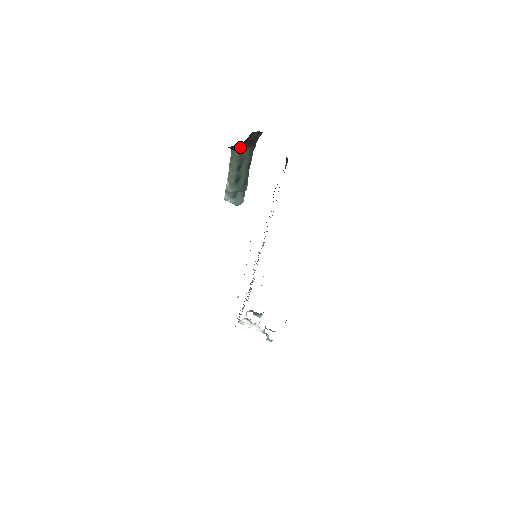
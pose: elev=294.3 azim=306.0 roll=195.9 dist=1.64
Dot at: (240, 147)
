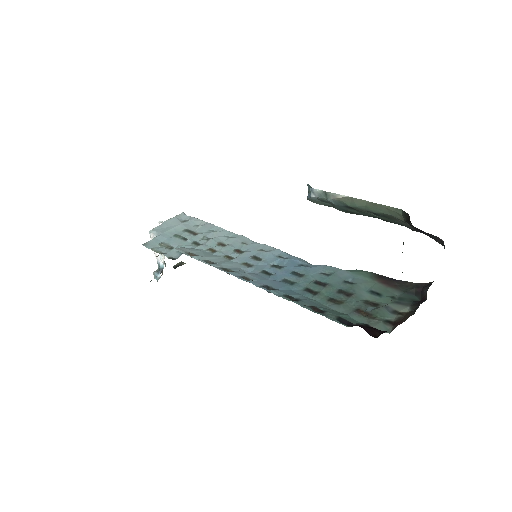
Dot at: (412, 225)
